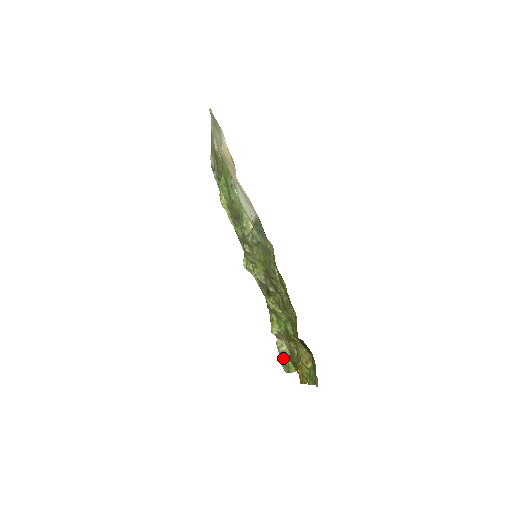
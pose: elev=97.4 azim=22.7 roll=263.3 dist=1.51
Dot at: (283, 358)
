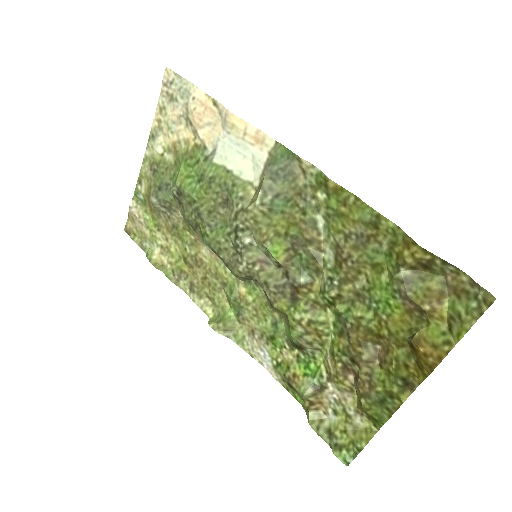
Dot at: (334, 438)
